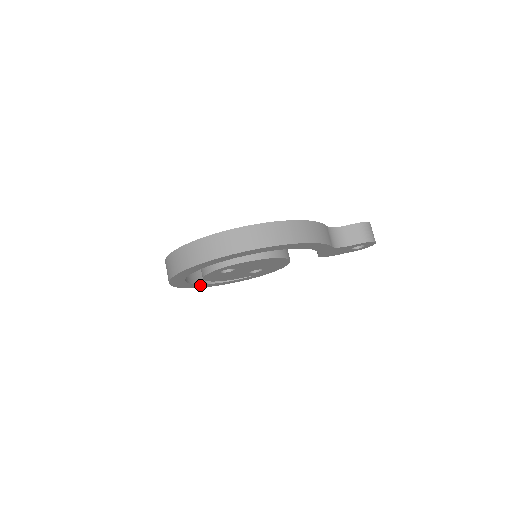
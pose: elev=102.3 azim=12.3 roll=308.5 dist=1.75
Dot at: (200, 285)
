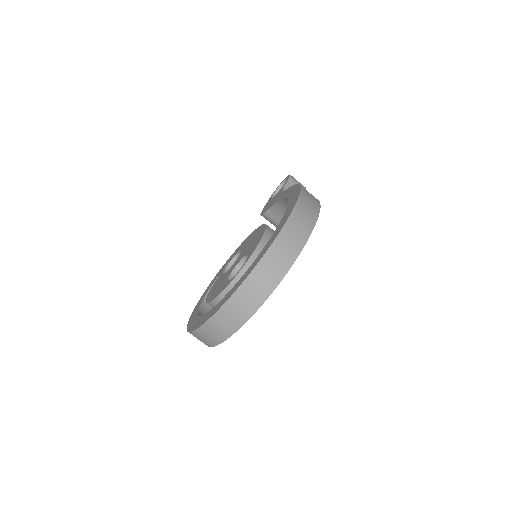
Dot at: occluded
